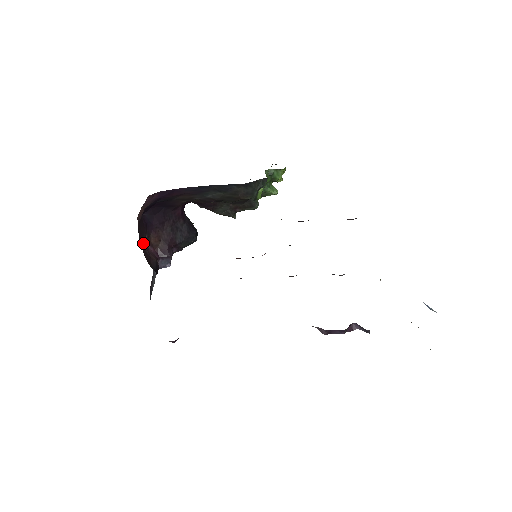
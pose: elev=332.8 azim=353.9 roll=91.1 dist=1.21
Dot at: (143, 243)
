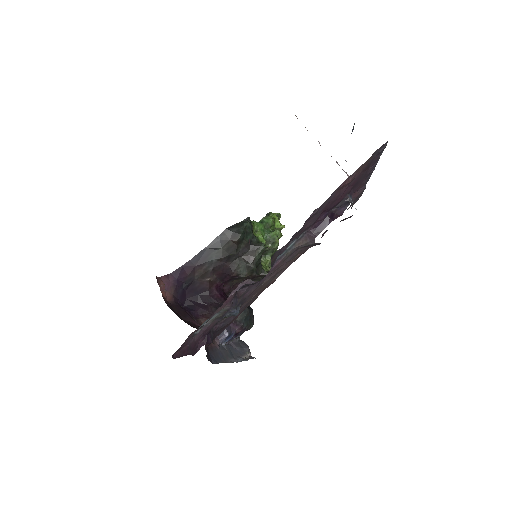
Dot at: (186, 320)
